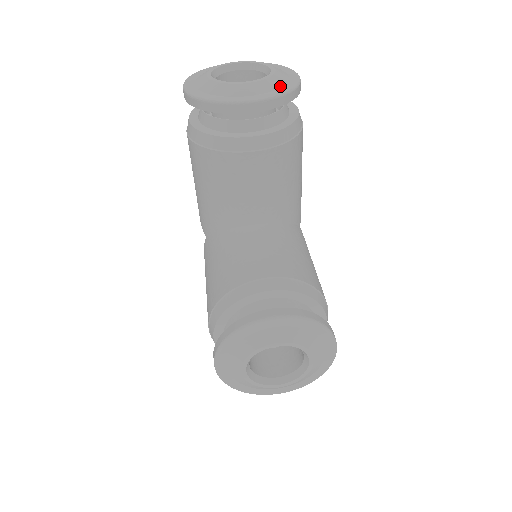
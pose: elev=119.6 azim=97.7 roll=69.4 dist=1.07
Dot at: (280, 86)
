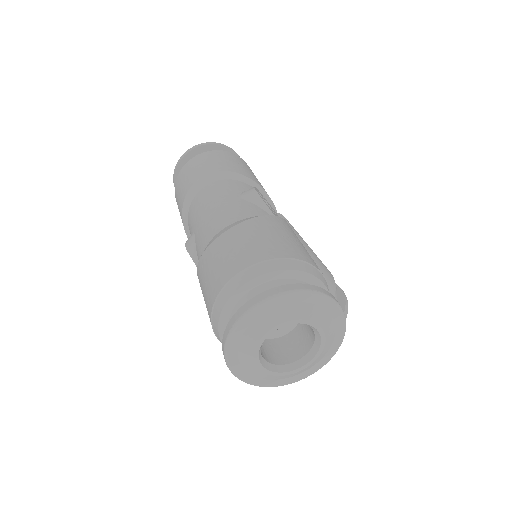
Dot at: (333, 339)
